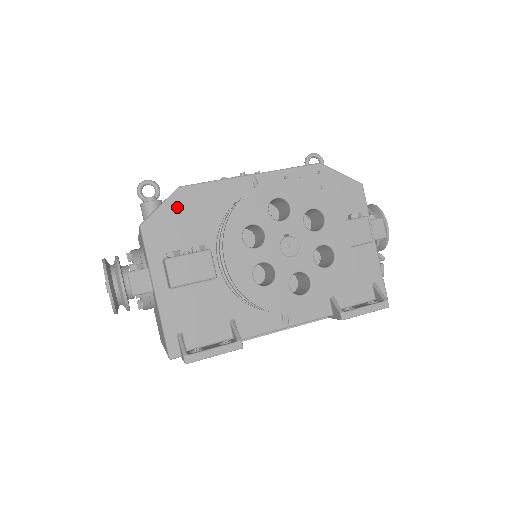
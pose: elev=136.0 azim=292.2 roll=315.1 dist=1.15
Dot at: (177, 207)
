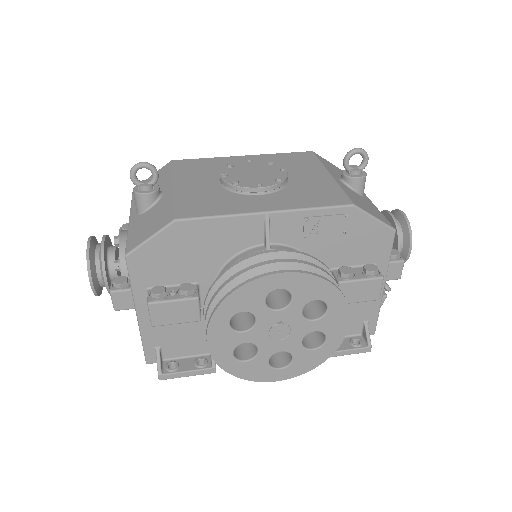
Dot at: (169, 241)
